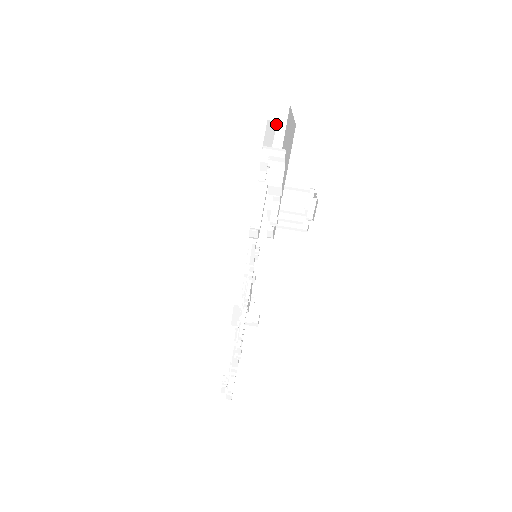
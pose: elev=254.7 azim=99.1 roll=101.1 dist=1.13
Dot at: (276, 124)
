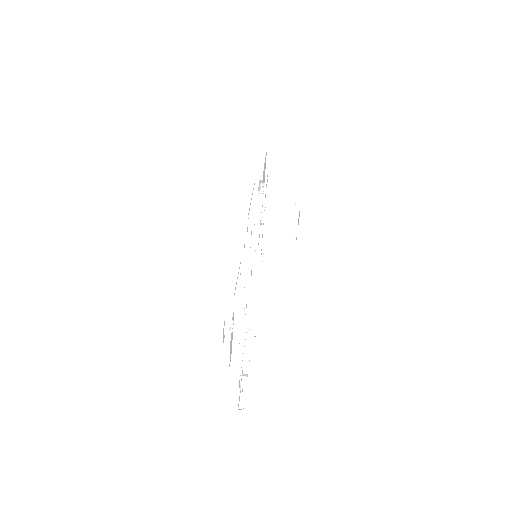
Dot at: occluded
